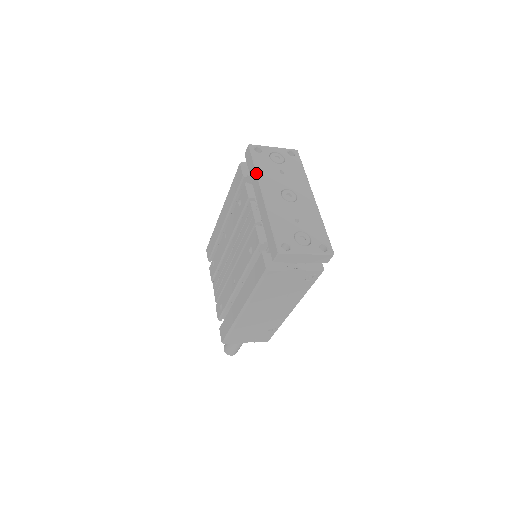
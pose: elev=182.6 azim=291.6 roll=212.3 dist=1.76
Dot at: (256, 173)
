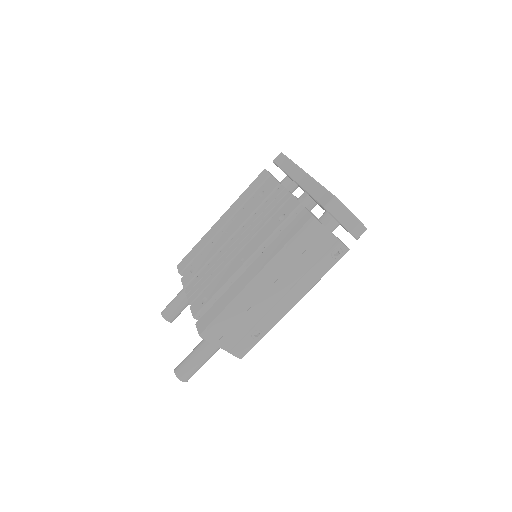
Dot at: (294, 163)
